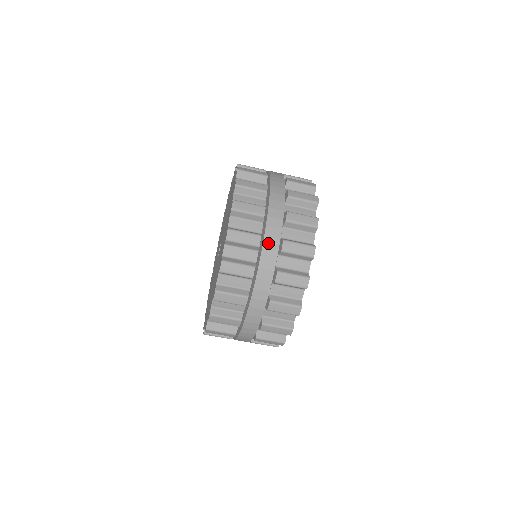
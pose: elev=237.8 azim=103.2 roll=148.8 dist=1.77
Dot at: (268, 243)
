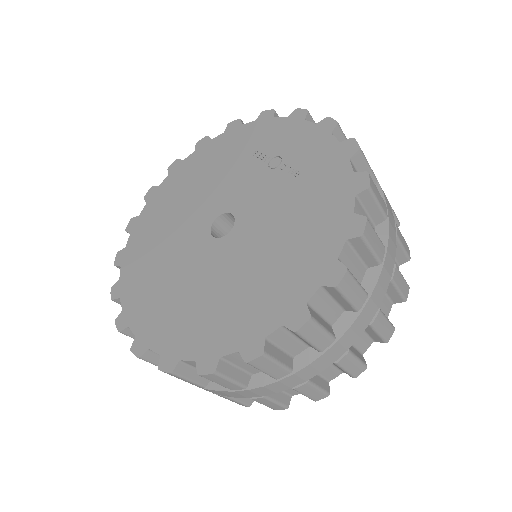
Dot at: (368, 309)
